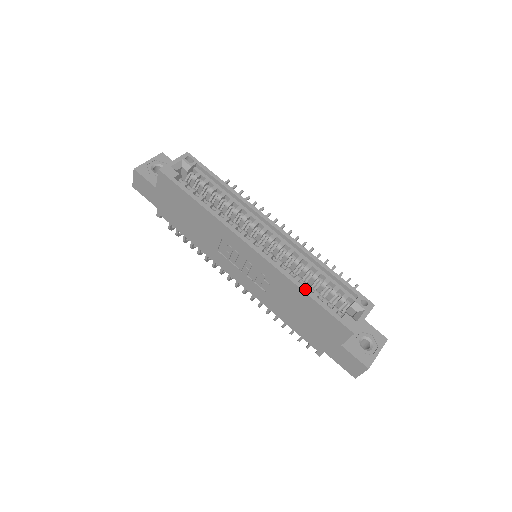
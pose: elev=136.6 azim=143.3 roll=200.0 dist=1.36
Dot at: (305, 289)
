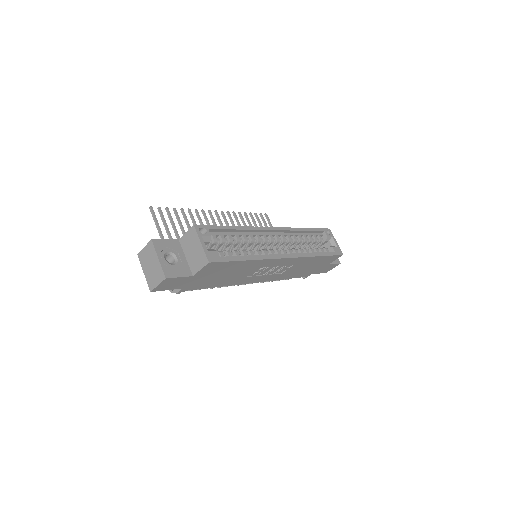
Dot at: (318, 254)
